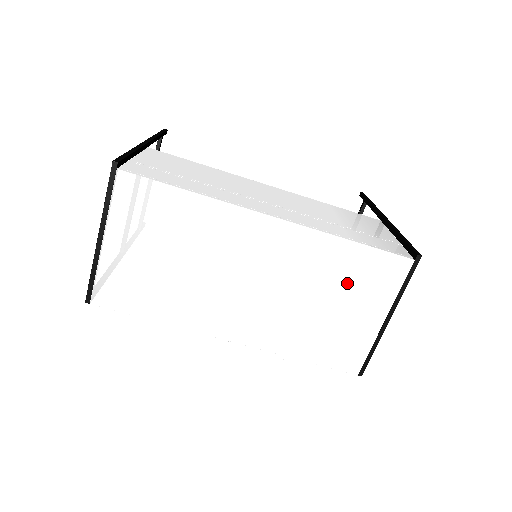
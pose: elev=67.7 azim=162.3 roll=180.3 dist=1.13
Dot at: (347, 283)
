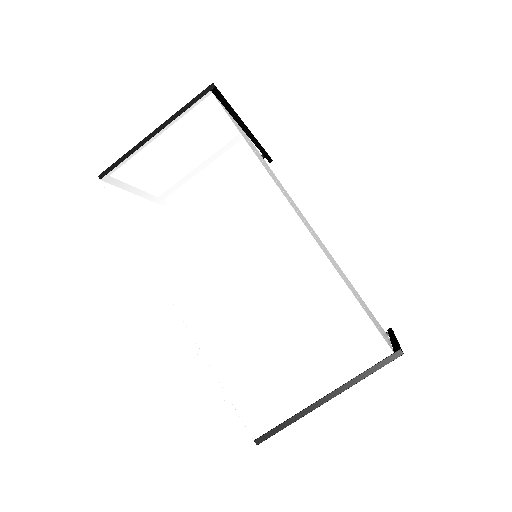
Dot at: (314, 326)
